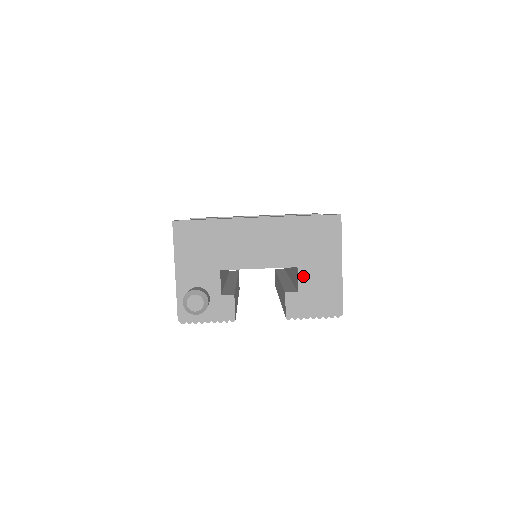
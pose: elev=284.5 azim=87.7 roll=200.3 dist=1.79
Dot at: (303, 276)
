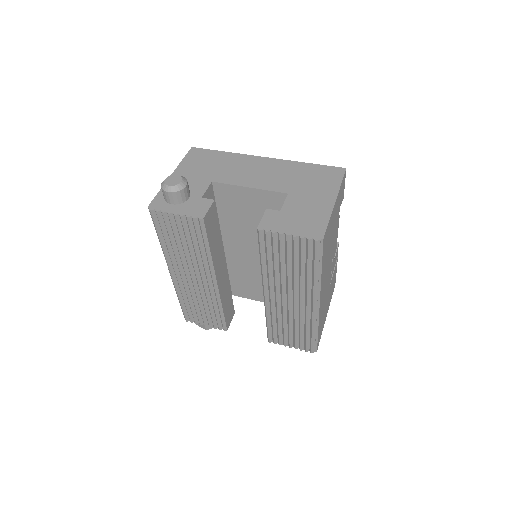
Dot at: (291, 201)
